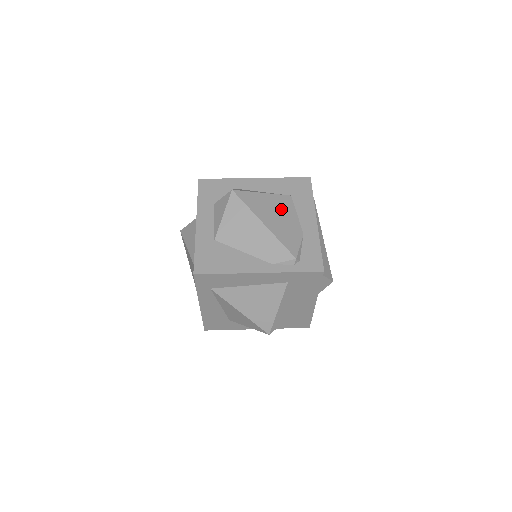
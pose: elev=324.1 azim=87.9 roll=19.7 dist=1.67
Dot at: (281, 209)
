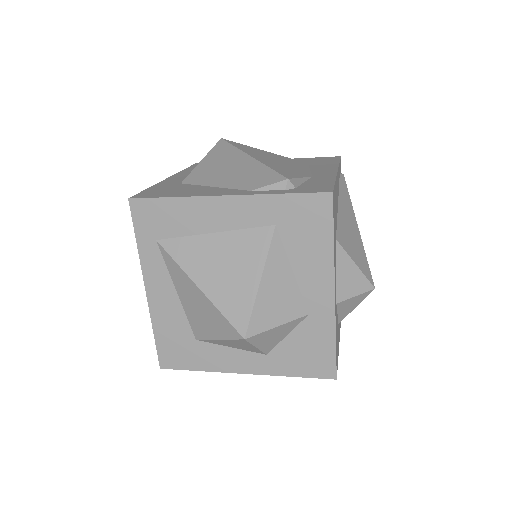
Dot at: (286, 161)
